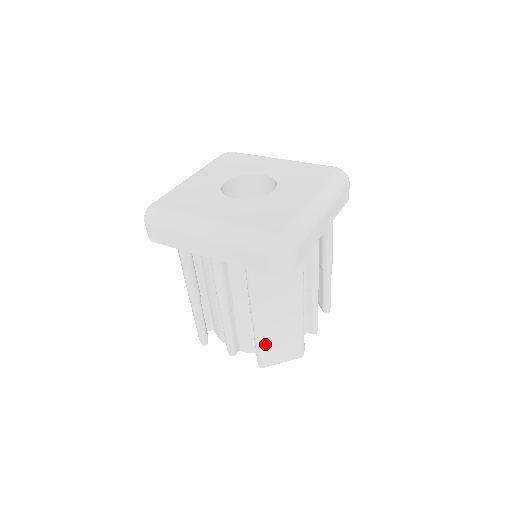
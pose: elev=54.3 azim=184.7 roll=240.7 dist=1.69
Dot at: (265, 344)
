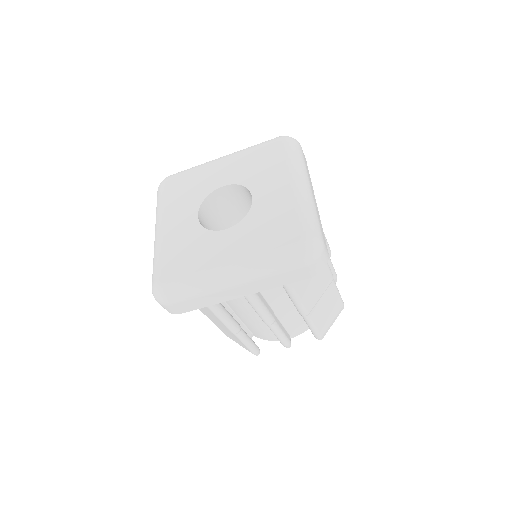
Dot at: (318, 322)
